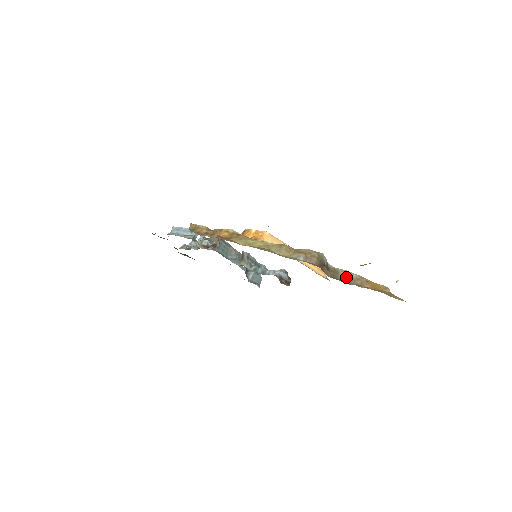
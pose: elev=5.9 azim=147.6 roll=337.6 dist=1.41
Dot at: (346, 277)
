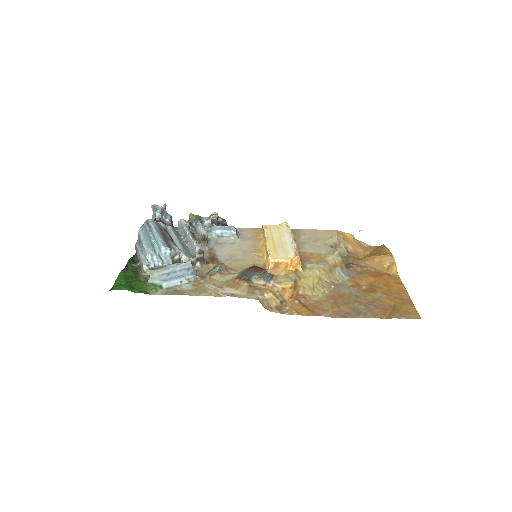
Dot at: (336, 246)
